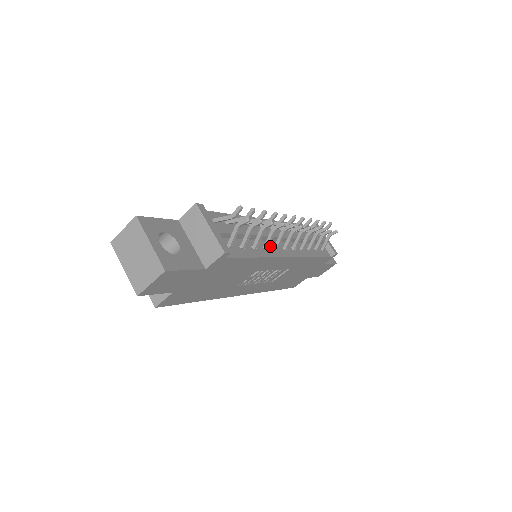
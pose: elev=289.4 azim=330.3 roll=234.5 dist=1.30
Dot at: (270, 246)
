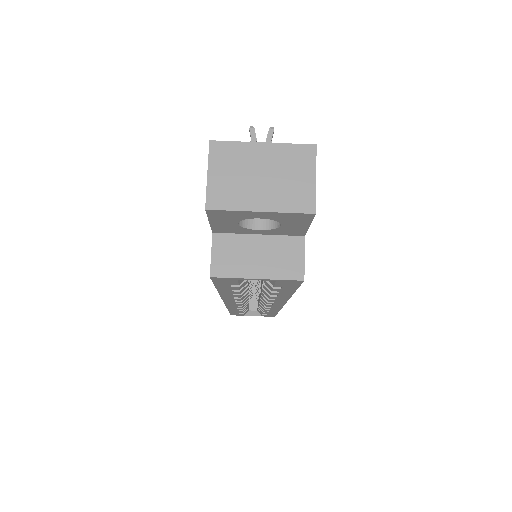
Dot at: occluded
